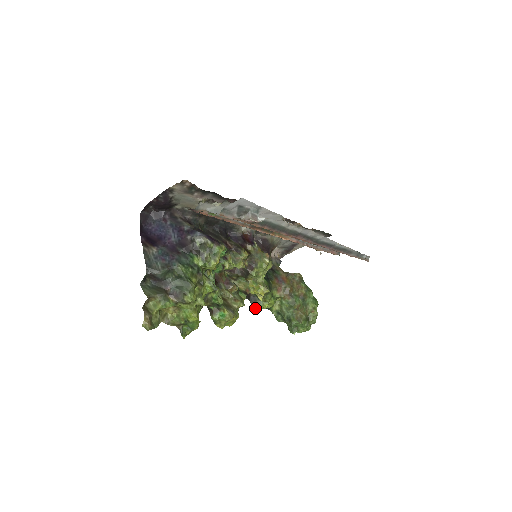
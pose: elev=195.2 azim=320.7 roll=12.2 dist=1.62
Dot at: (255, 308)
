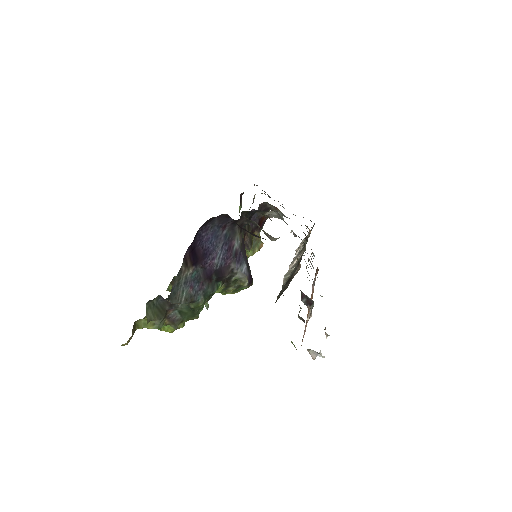
Dot at: occluded
